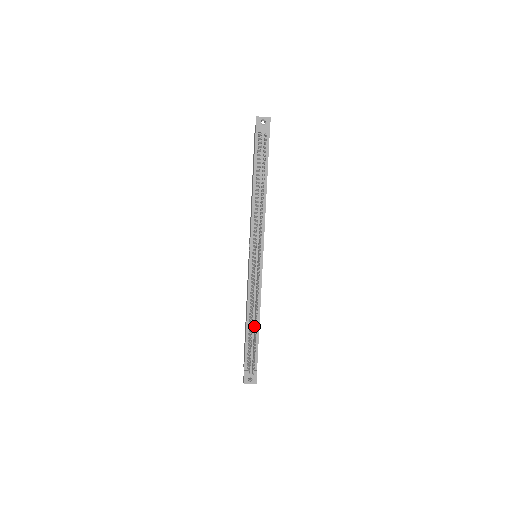
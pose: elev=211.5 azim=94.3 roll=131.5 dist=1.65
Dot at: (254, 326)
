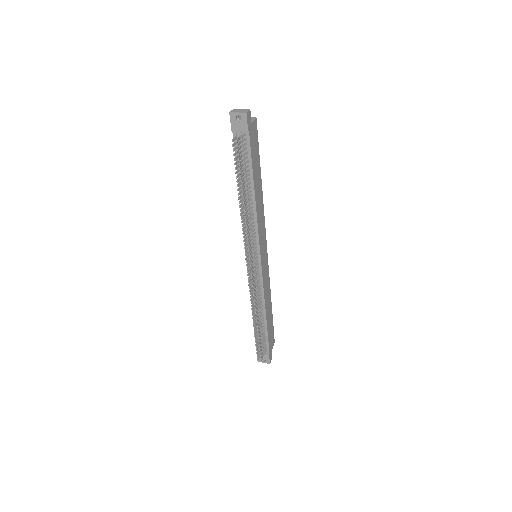
Dot at: (257, 323)
